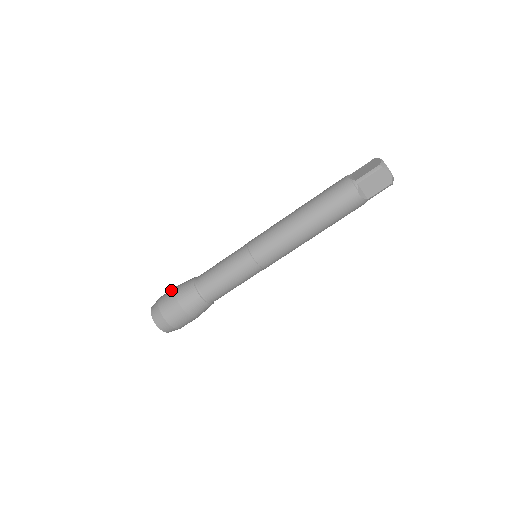
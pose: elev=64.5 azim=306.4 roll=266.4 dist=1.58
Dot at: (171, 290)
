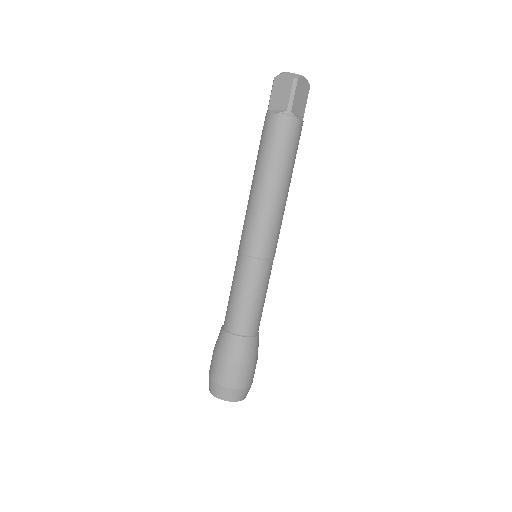
Dot at: (217, 363)
